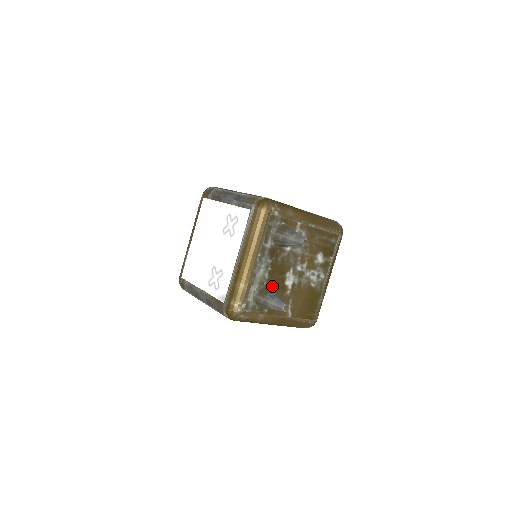
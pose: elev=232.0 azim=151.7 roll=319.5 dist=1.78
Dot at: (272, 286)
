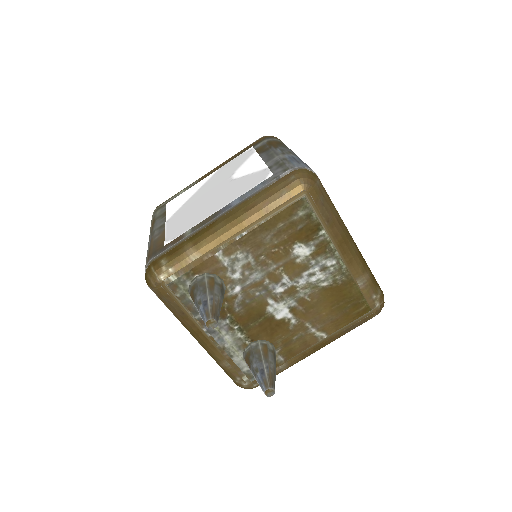
Dot at: (261, 336)
